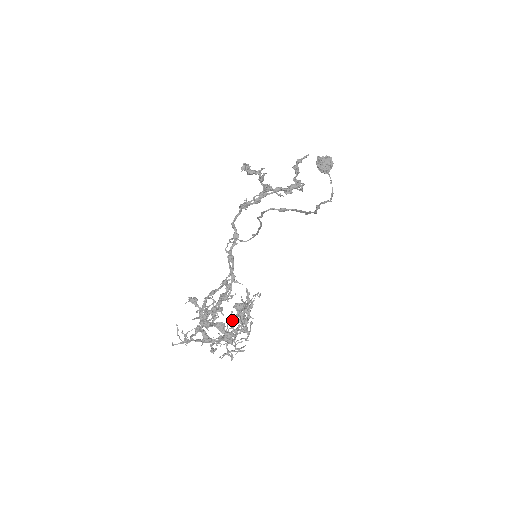
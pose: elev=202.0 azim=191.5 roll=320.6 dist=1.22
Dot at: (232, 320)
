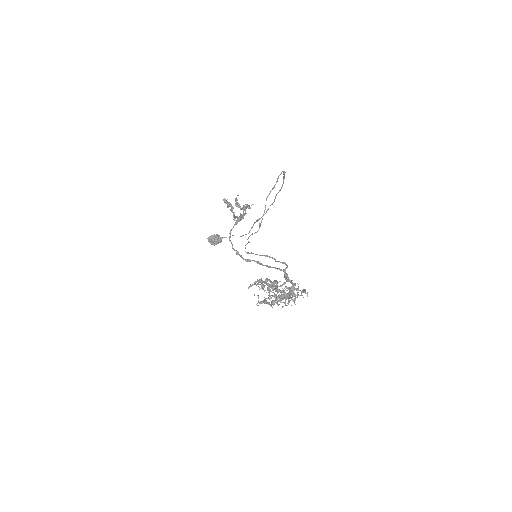
Dot at: (277, 298)
